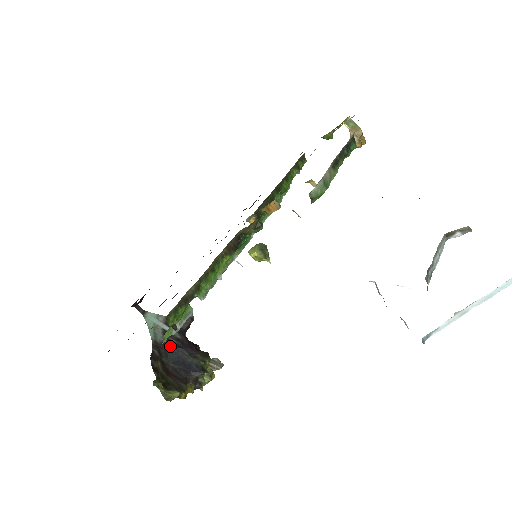
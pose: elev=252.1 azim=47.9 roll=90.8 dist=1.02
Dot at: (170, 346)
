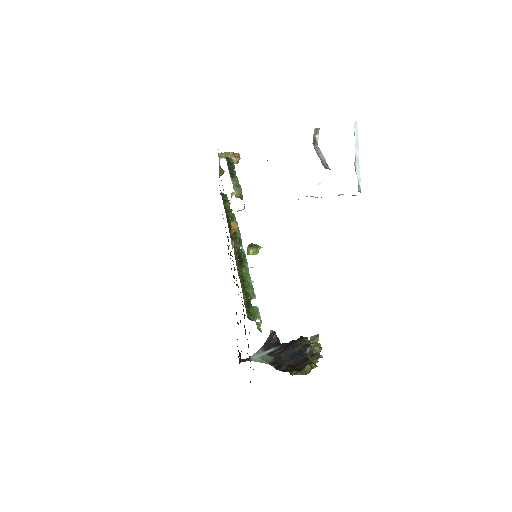
Dot at: (280, 356)
